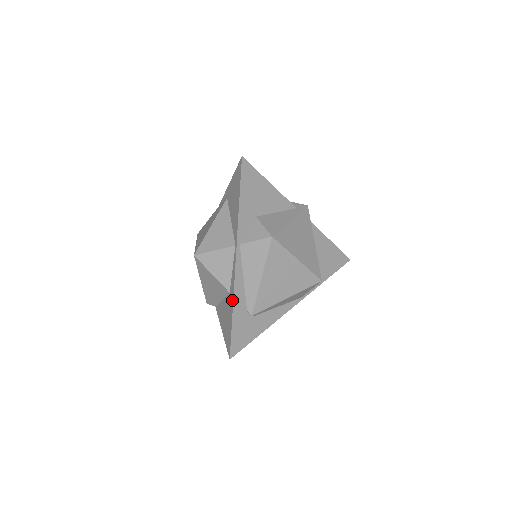
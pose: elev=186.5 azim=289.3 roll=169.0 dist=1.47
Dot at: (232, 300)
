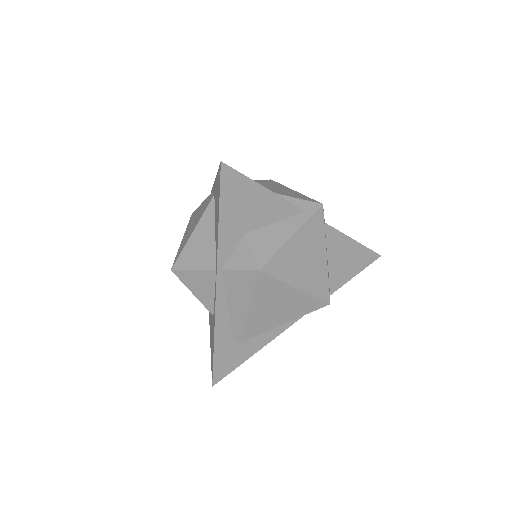
Dot at: (214, 329)
